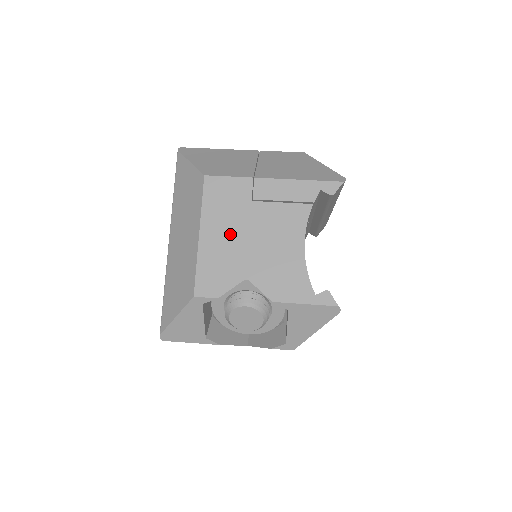
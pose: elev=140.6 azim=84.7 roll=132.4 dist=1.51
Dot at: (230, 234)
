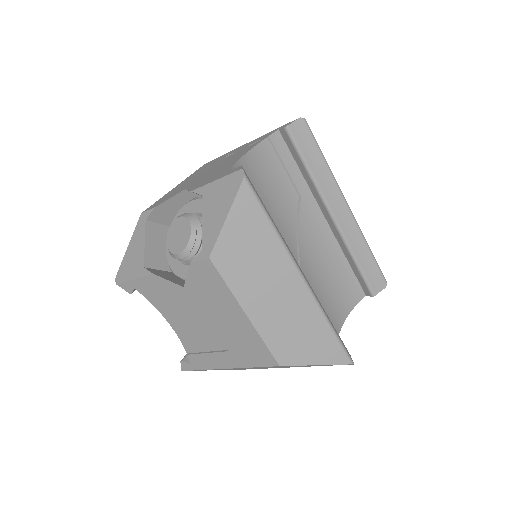
Dot at: (196, 176)
